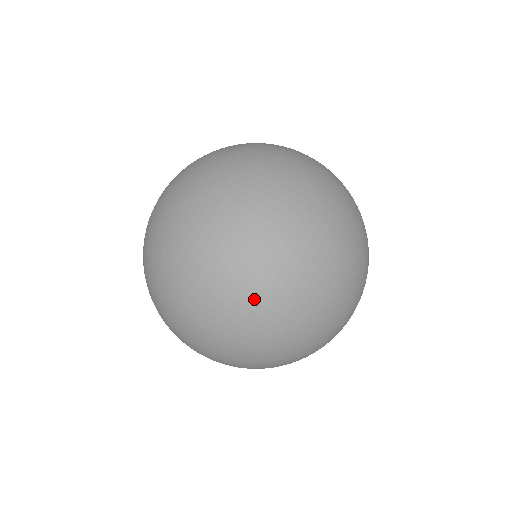
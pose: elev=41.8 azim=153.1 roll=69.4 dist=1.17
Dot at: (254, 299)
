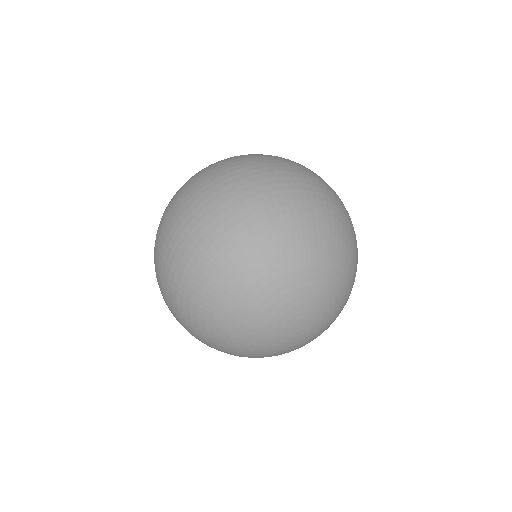
Dot at: (167, 241)
